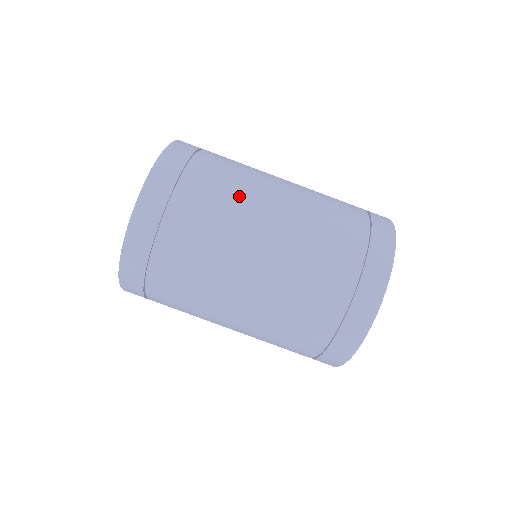
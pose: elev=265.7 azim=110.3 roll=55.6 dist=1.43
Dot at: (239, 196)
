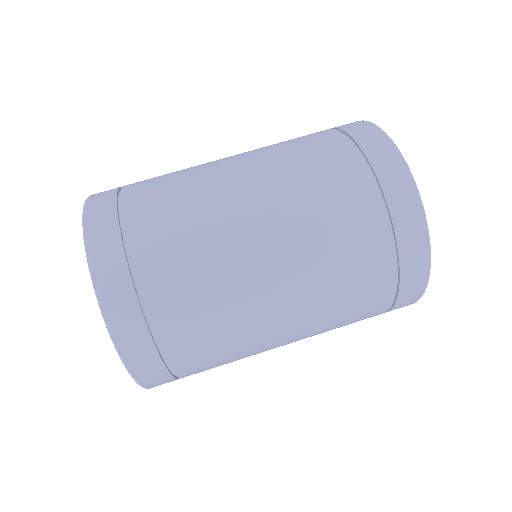
Dot at: occluded
